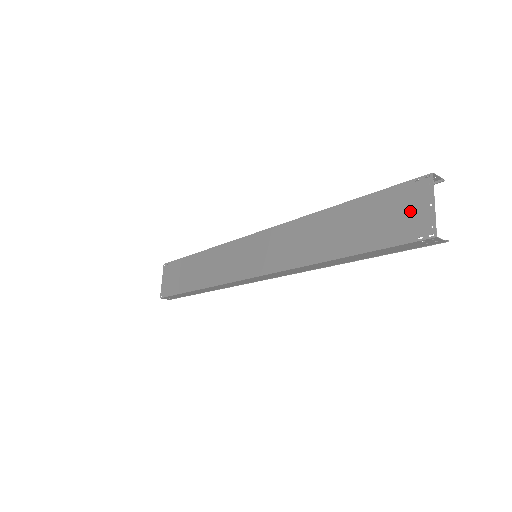
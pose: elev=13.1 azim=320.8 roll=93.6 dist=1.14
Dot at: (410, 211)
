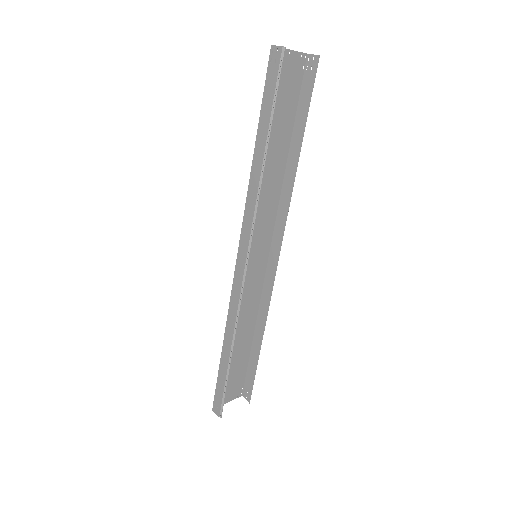
Dot at: (286, 72)
